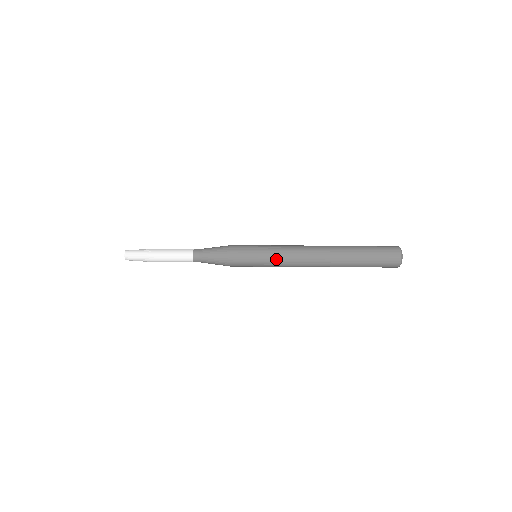
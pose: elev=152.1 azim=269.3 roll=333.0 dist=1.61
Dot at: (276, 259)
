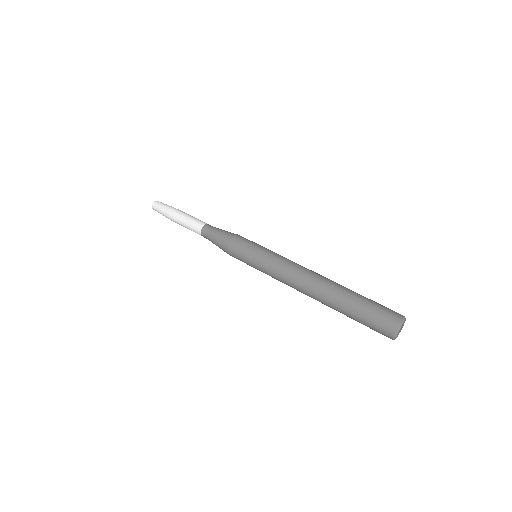
Dot at: (270, 262)
